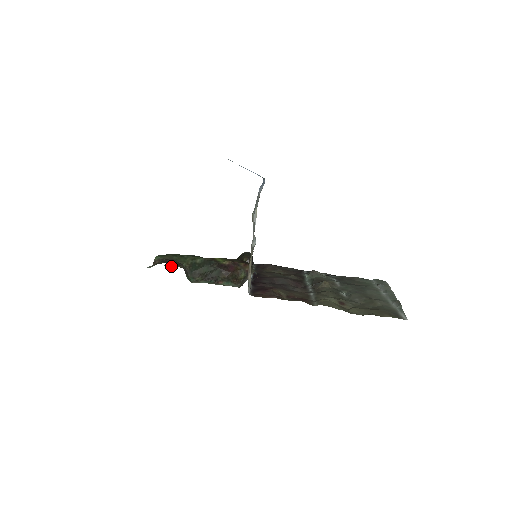
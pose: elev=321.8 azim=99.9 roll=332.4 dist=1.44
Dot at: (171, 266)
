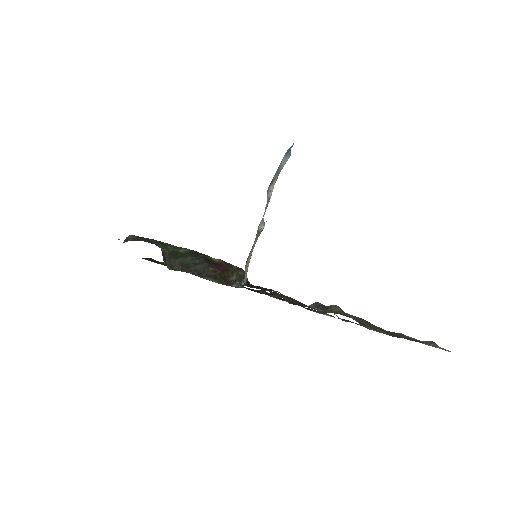
Dot at: occluded
